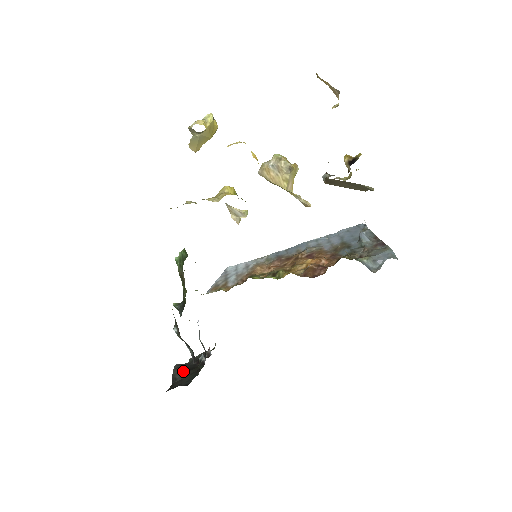
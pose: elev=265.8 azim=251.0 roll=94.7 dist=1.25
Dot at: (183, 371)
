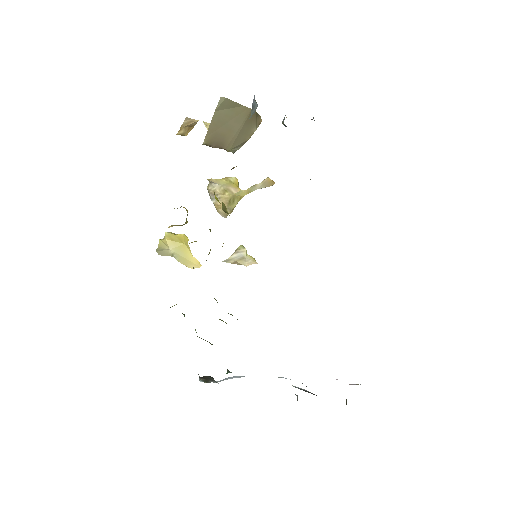
Dot at: occluded
